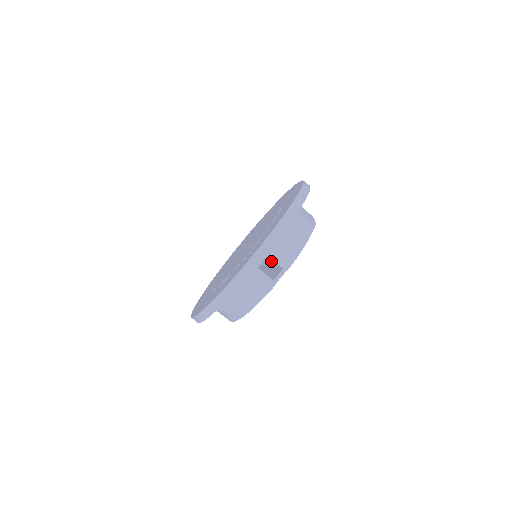
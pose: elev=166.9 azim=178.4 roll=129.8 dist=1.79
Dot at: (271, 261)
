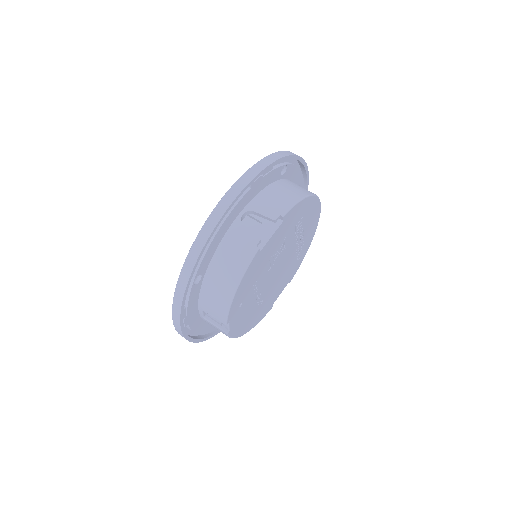
Dot at: occluded
